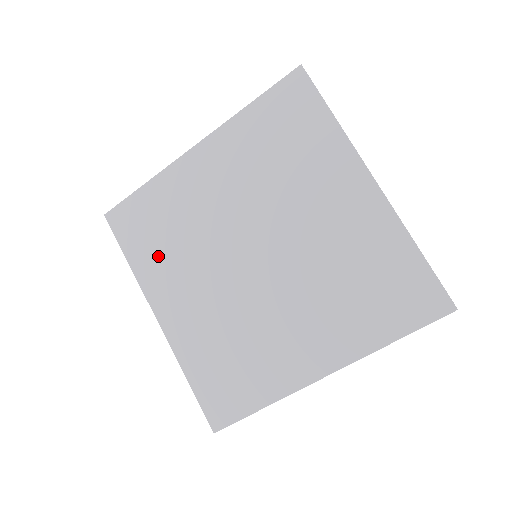
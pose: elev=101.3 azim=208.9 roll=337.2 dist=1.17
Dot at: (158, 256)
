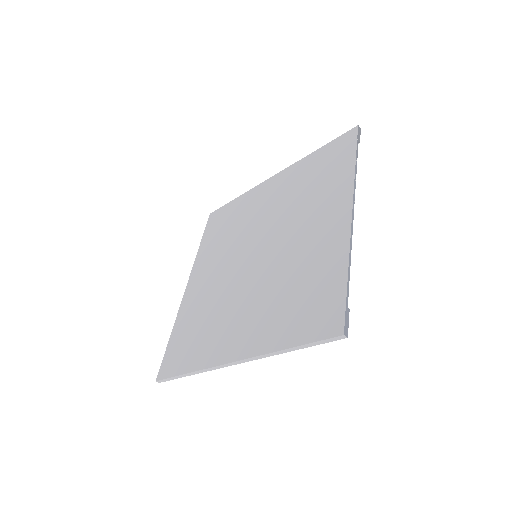
Dot at: (214, 244)
